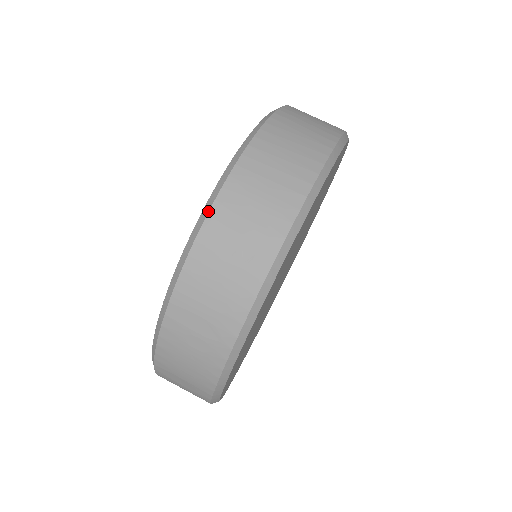
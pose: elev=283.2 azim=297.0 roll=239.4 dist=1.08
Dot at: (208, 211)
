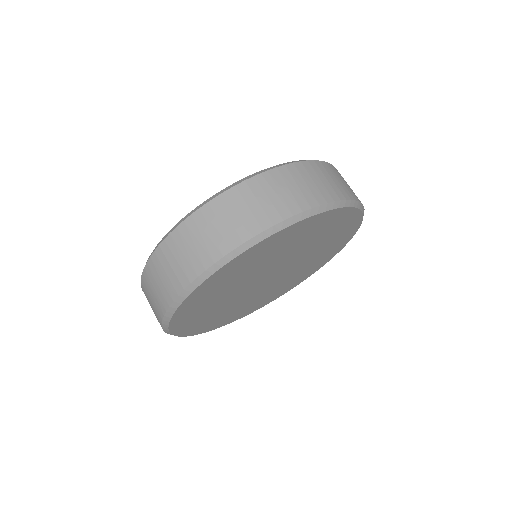
Dot at: occluded
